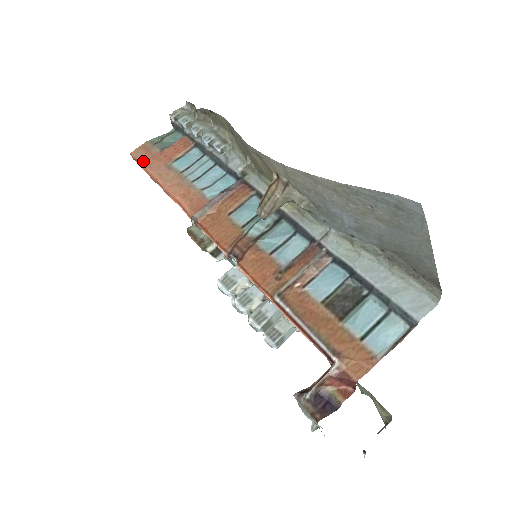
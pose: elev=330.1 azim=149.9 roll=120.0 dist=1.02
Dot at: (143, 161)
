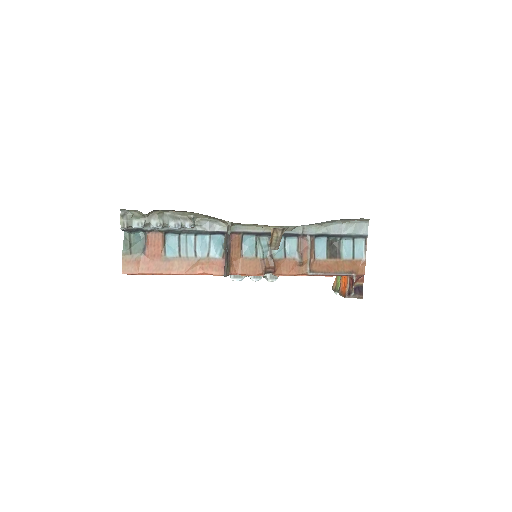
Dot at: (141, 271)
